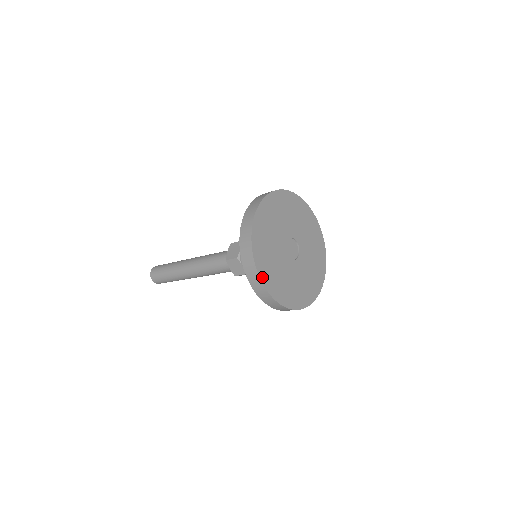
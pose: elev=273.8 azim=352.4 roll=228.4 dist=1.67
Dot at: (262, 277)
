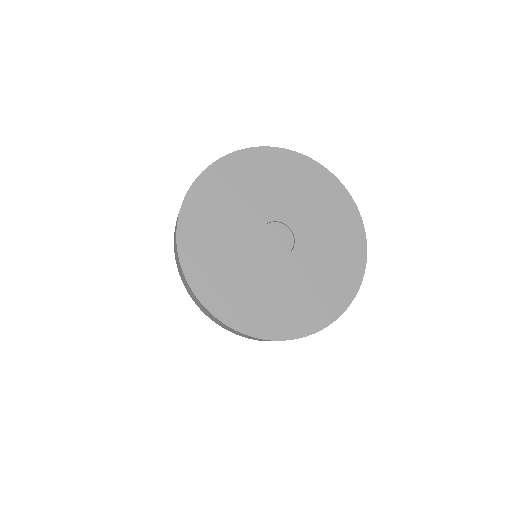
Dot at: (239, 326)
